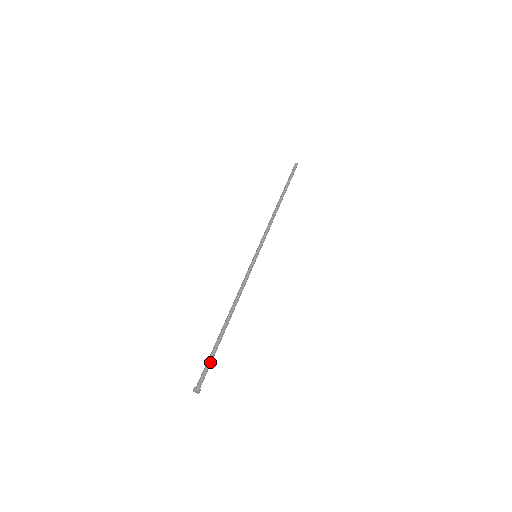
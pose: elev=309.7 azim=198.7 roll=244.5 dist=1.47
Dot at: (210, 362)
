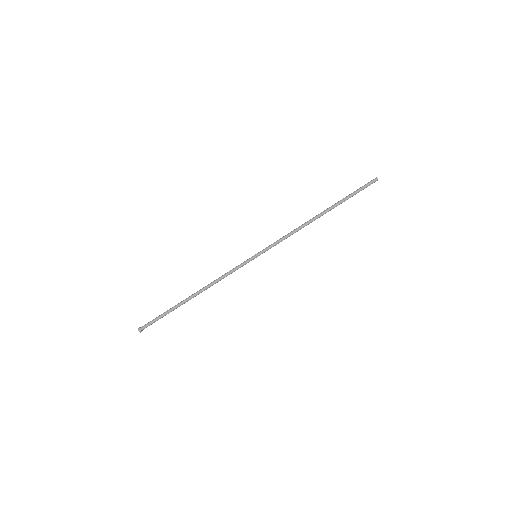
Dot at: occluded
